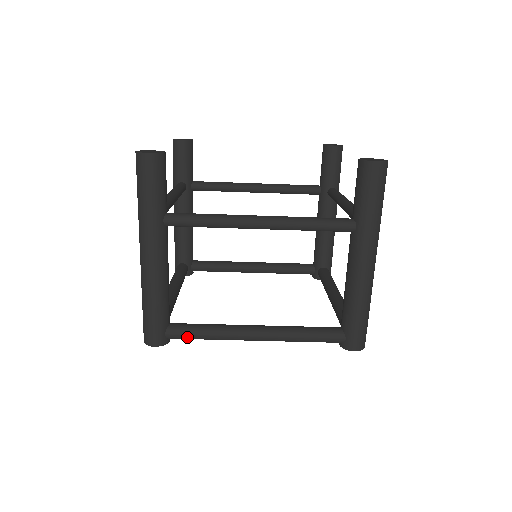
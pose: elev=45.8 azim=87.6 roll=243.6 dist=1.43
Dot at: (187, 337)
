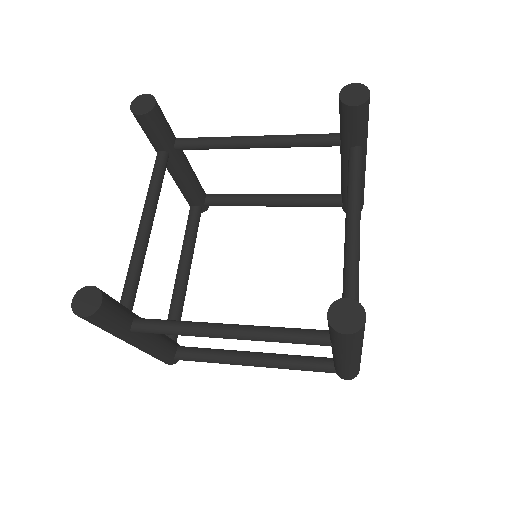
Dot at: occluded
